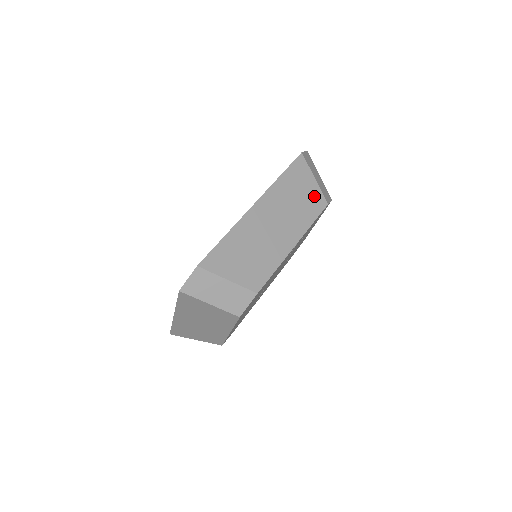
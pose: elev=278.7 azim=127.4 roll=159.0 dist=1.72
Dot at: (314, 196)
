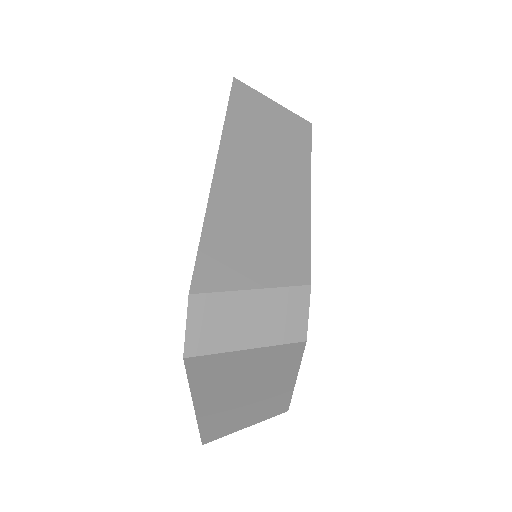
Dot at: (287, 121)
